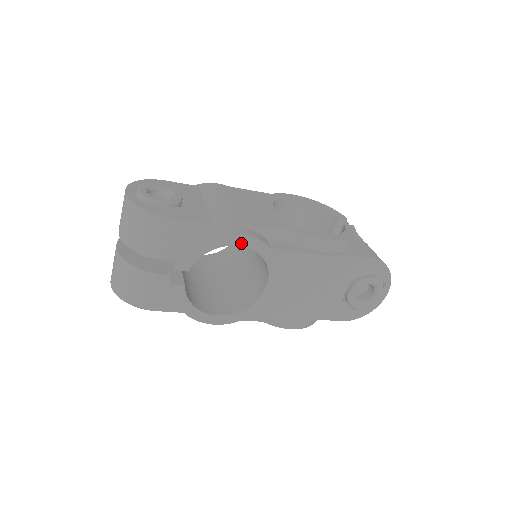
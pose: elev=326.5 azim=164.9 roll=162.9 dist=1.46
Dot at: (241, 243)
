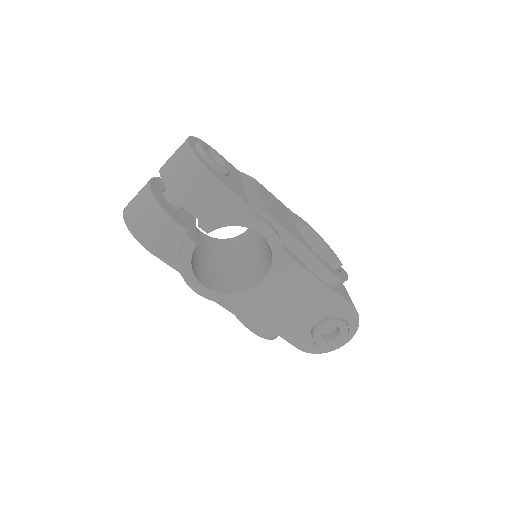
Dot at: (264, 233)
